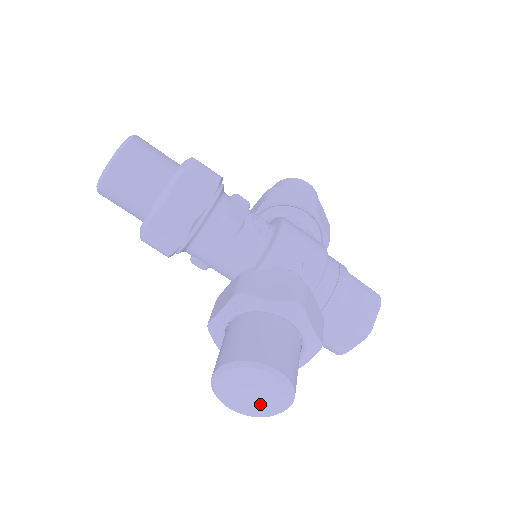
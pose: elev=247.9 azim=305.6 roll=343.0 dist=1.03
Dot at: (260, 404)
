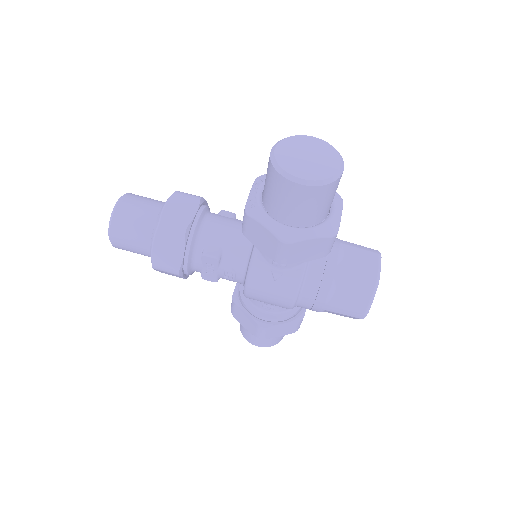
Dot at: (320, 165)
